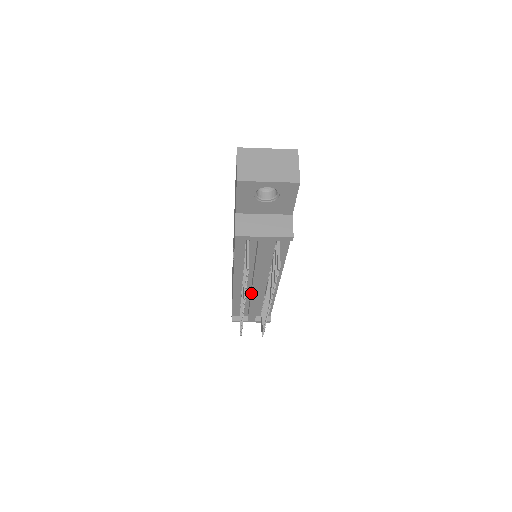
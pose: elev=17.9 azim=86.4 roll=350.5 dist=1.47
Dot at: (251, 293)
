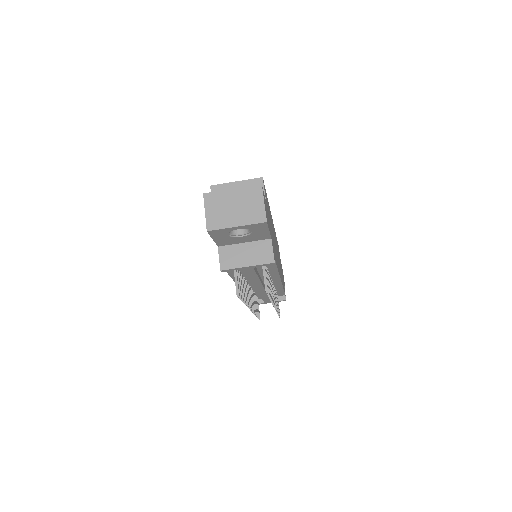
Dot at: (257, 291)
